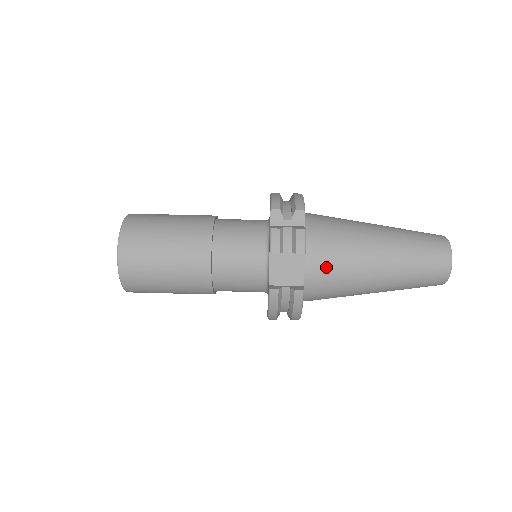
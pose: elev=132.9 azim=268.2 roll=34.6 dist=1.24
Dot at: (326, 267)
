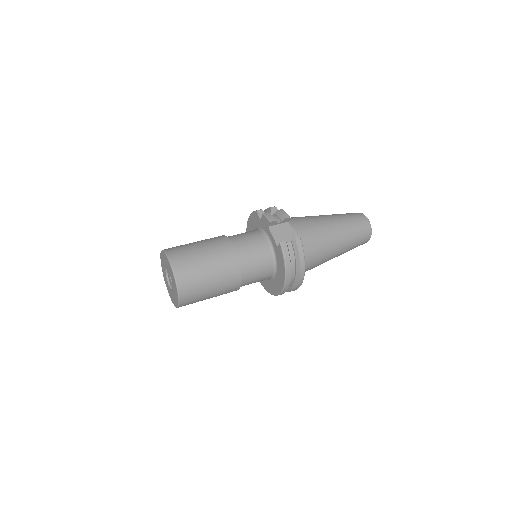
Dot at: (304, 231)
